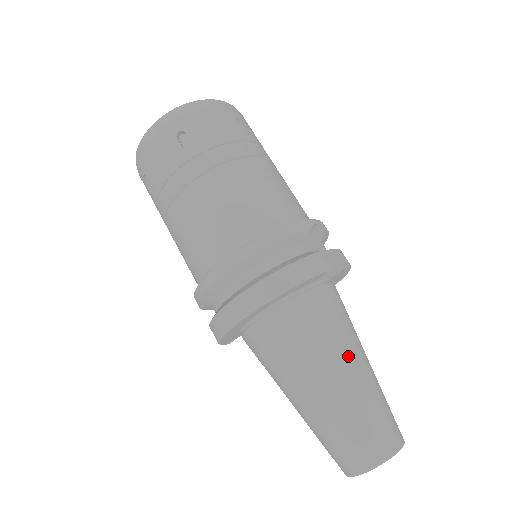
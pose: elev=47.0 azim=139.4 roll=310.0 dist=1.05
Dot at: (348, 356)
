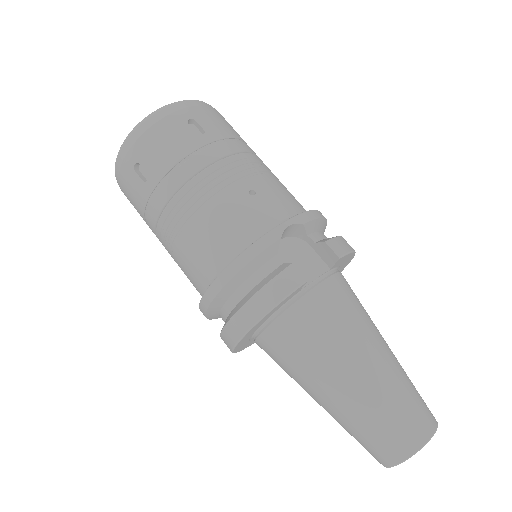
Dot at: (351, 361)
